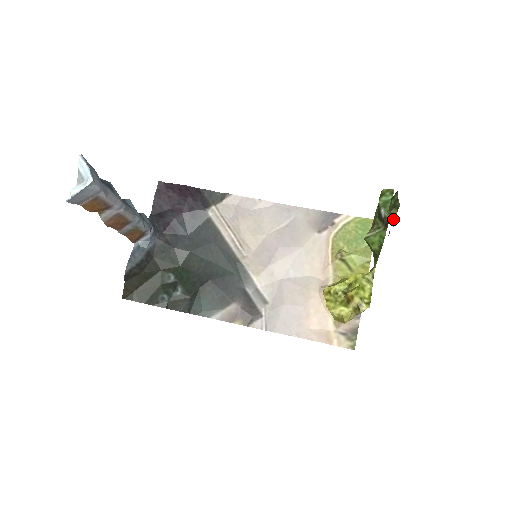
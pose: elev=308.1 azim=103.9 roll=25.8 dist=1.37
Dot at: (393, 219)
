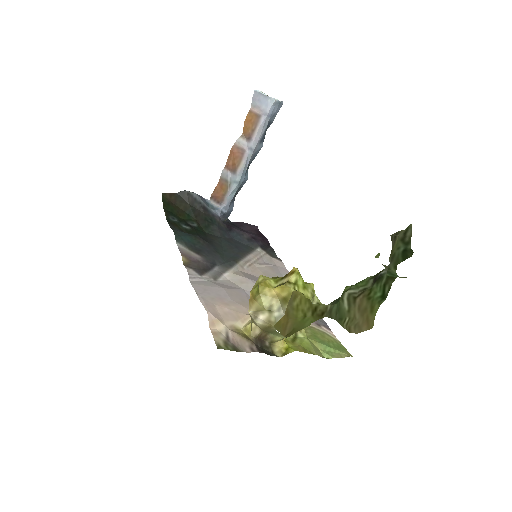
Dot at: (396, 234)
